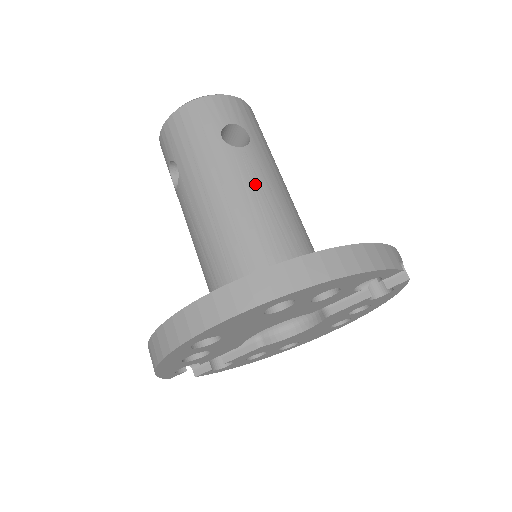
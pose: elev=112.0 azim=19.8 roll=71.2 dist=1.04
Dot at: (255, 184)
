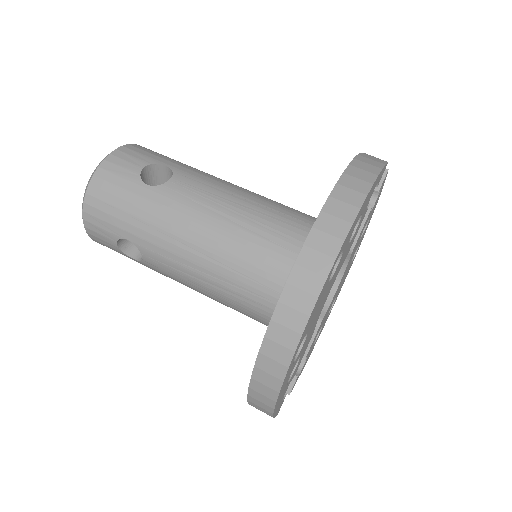
Dot at: (210, 198)
